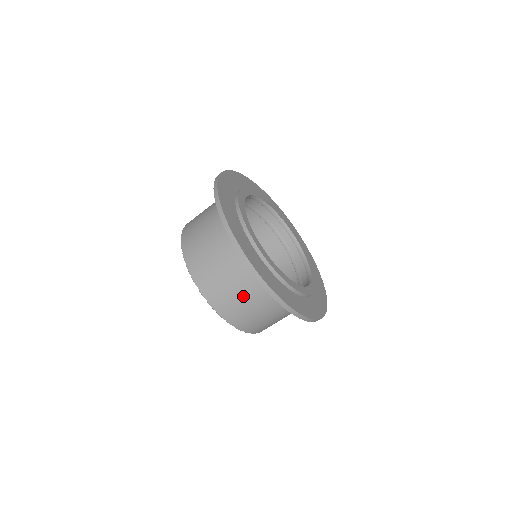
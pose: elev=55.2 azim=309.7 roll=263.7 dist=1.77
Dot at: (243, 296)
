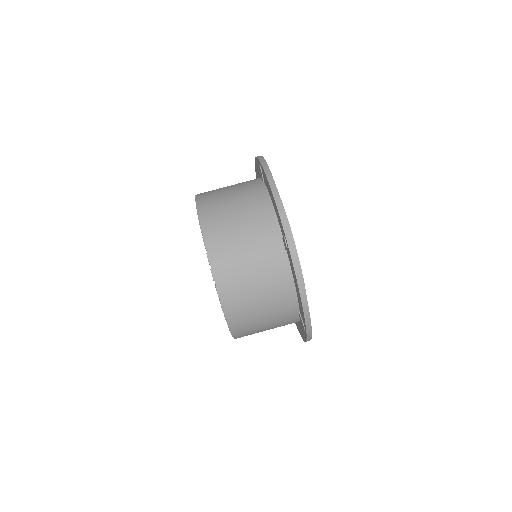
Dot at: (255, 276)
